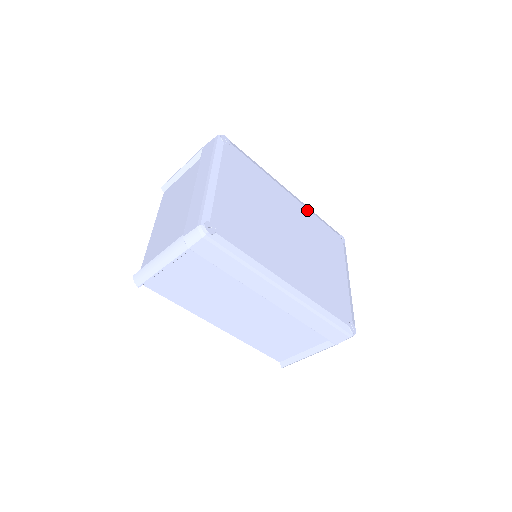
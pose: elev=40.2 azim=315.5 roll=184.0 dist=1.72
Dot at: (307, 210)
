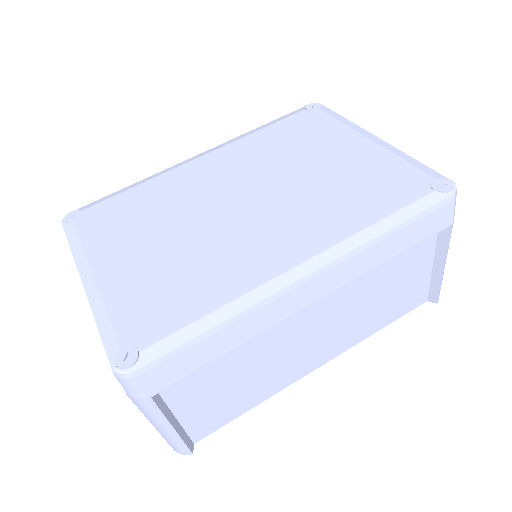
Dot at: (239, 142)
